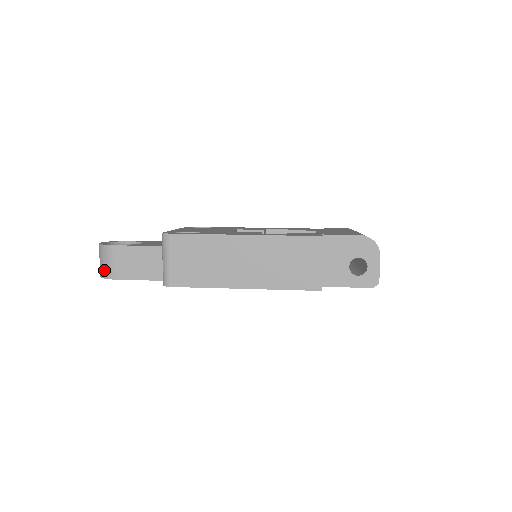
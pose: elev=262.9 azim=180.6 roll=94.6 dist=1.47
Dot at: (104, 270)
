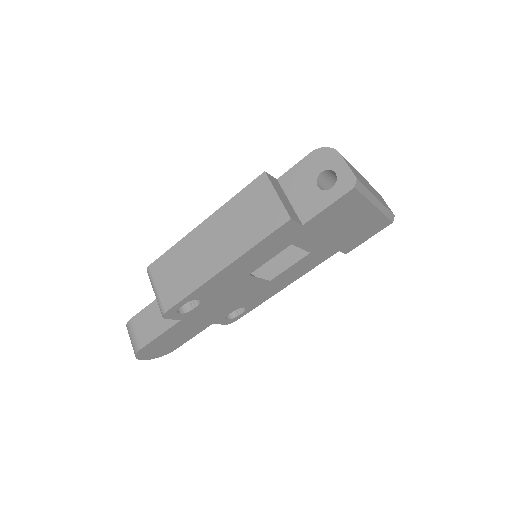
Dot at: (133, 347)
